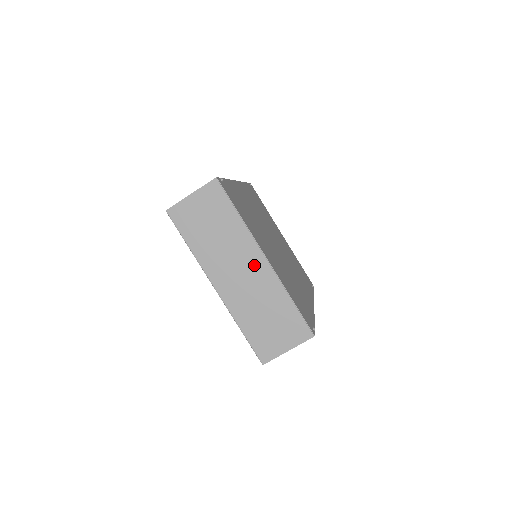
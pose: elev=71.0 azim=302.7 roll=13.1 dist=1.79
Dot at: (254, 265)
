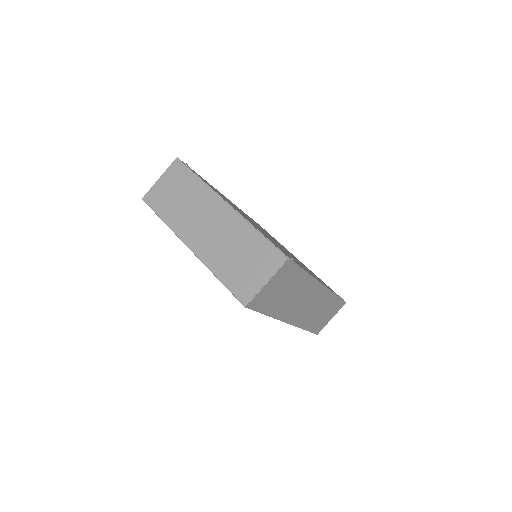
Dot at: (218, 213)
